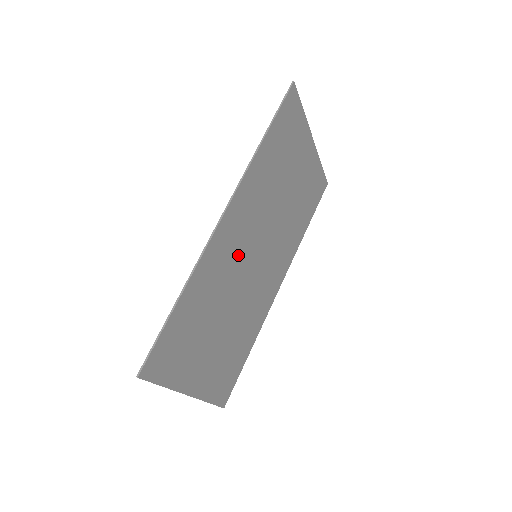
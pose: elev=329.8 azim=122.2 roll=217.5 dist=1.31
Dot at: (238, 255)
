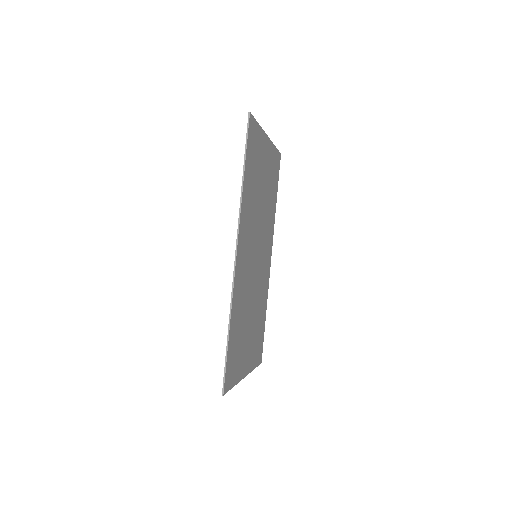
Dot at: (248, 268)
